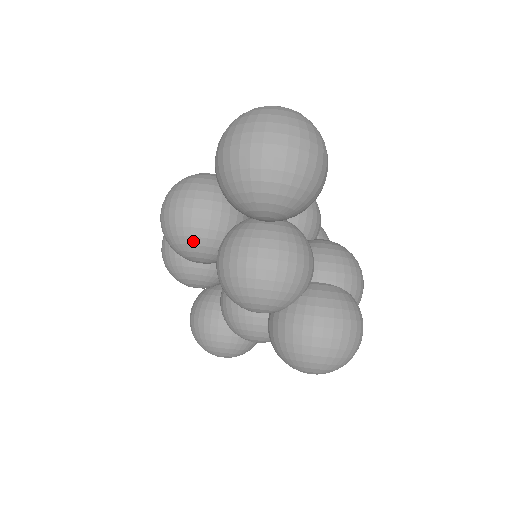
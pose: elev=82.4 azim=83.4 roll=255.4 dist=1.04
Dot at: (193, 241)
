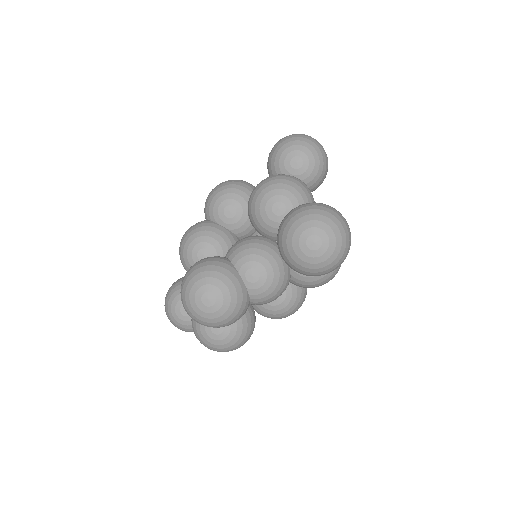
Dot at: (237, 187)
